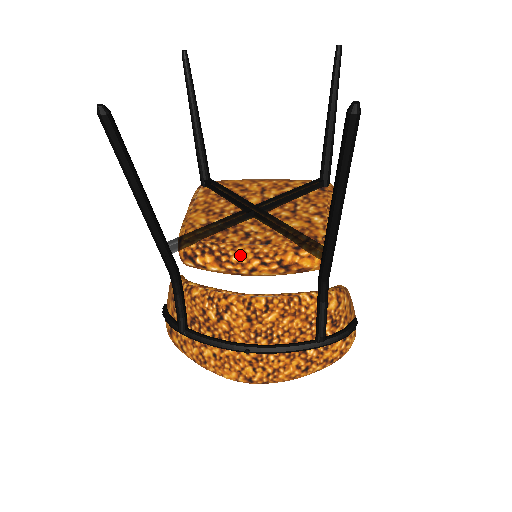
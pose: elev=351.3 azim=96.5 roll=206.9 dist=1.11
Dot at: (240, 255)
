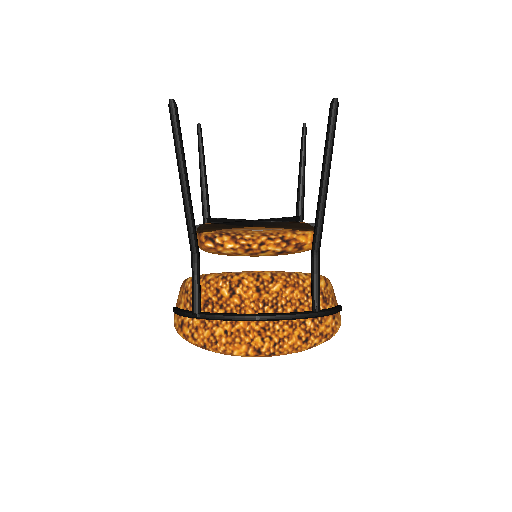
Dot at: (251, 234)
